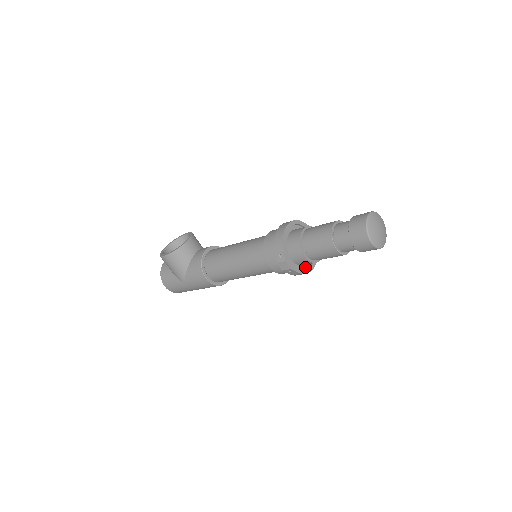
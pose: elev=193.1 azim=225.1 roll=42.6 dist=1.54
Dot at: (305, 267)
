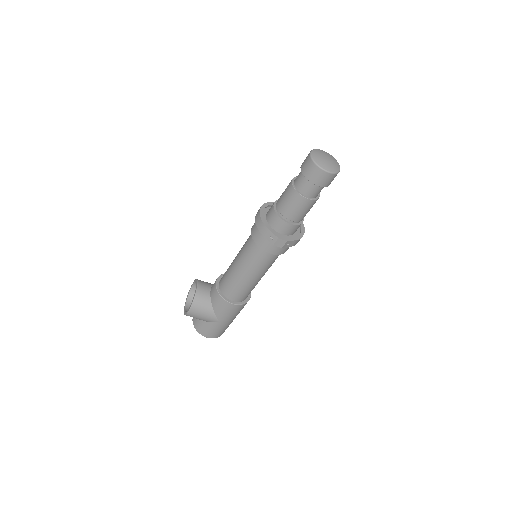
Dot at: (297, 233)
